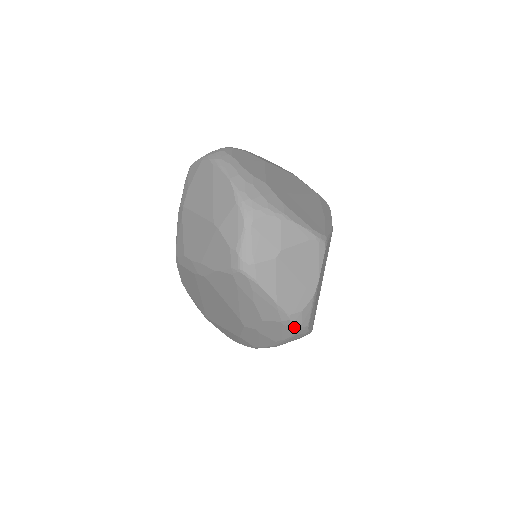
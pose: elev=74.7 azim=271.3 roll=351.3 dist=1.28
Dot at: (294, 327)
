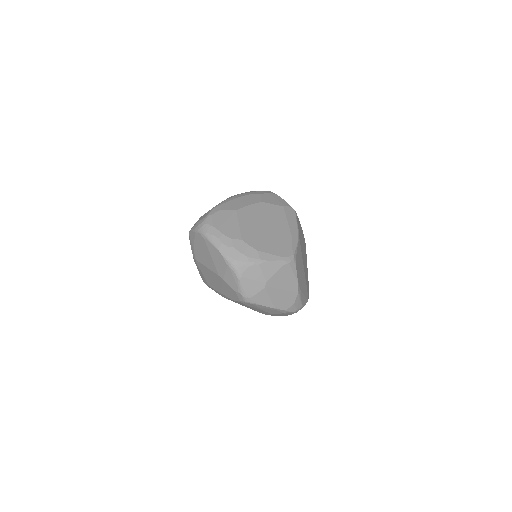
Dot at: (293, 312)
